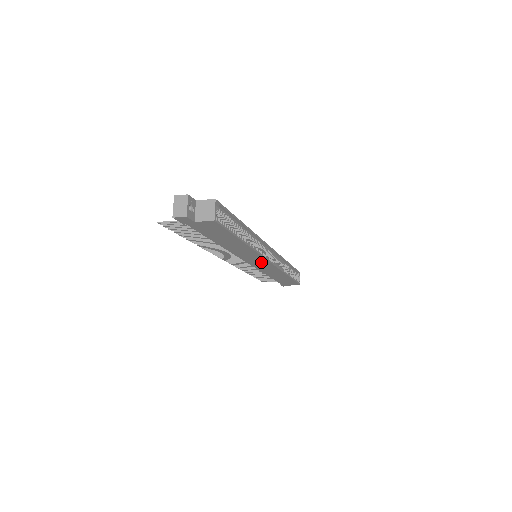
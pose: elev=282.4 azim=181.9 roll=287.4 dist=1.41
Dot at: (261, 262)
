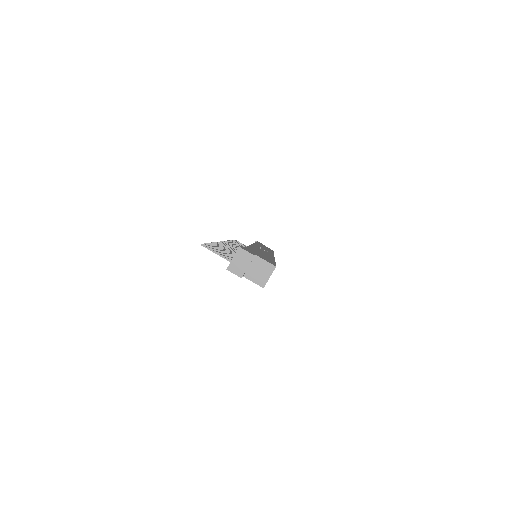
Dot at: occluded
